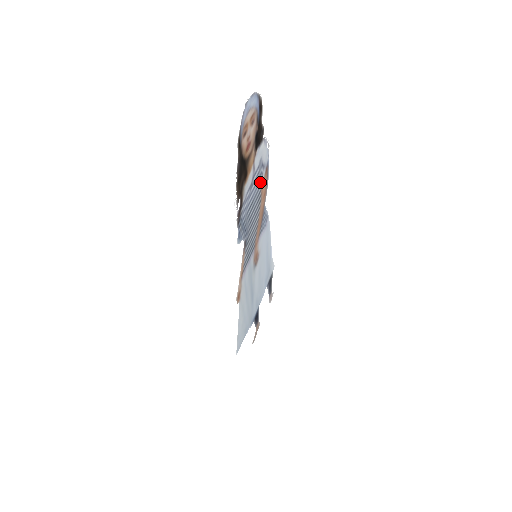
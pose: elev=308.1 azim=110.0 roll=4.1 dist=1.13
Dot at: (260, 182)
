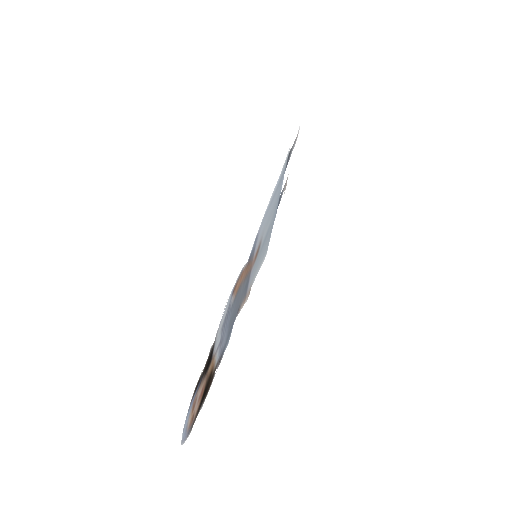
Dot at: (231, 306)
